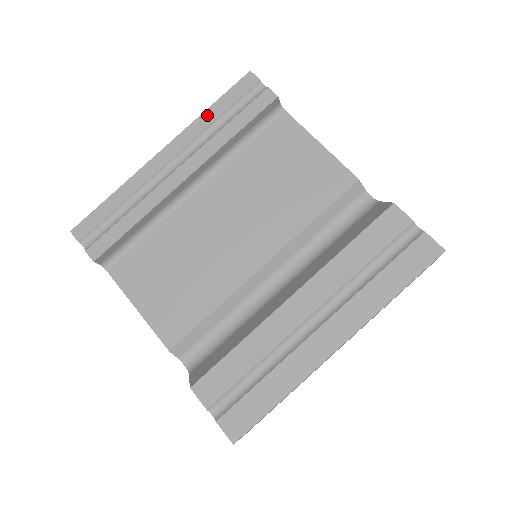
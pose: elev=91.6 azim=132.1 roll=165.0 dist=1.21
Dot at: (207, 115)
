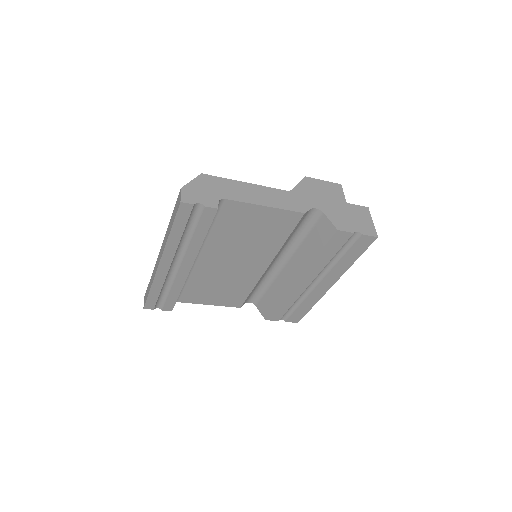
Dot at: (173, 237)
